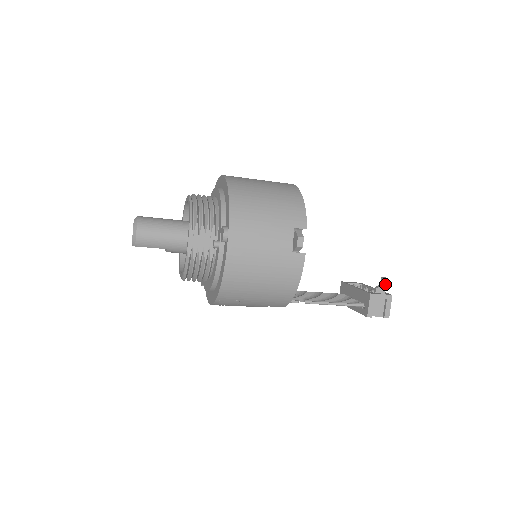
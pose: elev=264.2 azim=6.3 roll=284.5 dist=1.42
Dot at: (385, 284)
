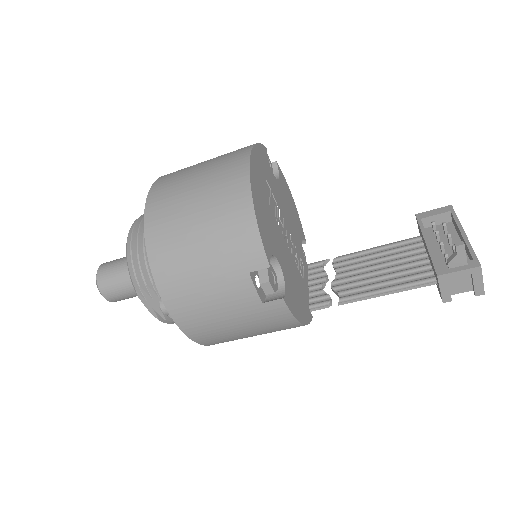
Dot at: (463, 253)
